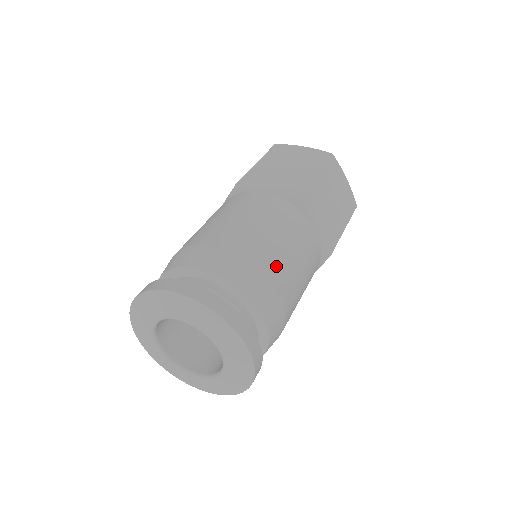
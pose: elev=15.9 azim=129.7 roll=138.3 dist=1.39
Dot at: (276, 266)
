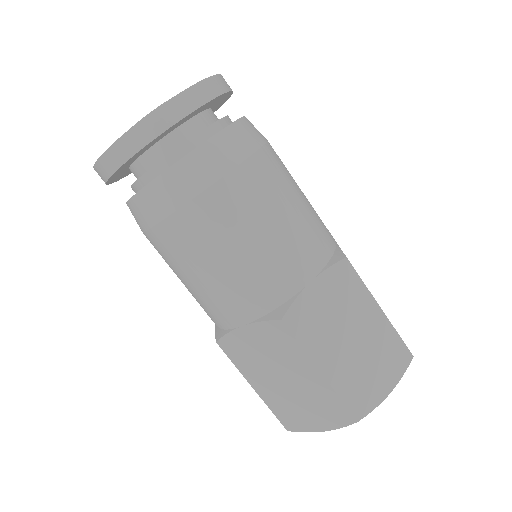
Dot at: occluded
